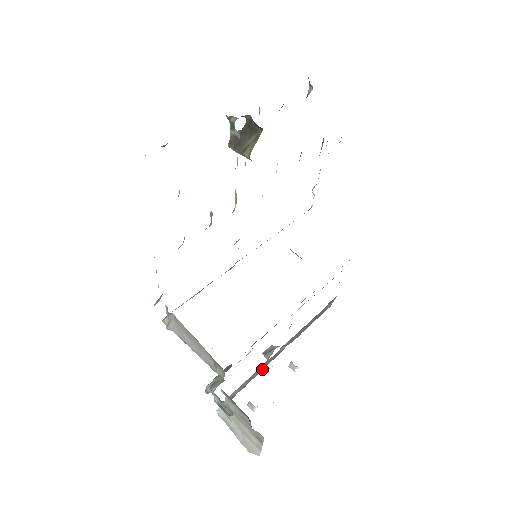
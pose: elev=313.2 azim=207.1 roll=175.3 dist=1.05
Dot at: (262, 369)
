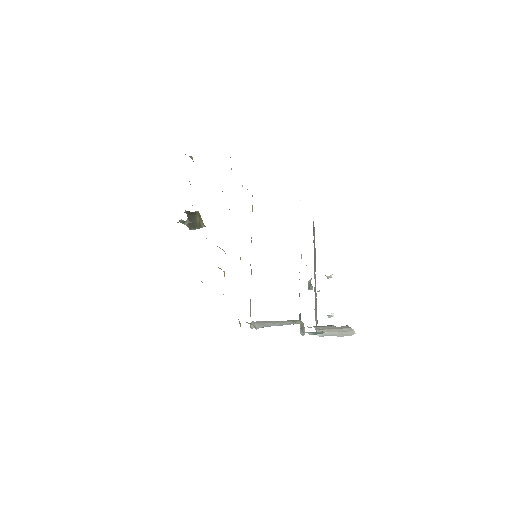
Dot at: (316, 296)
